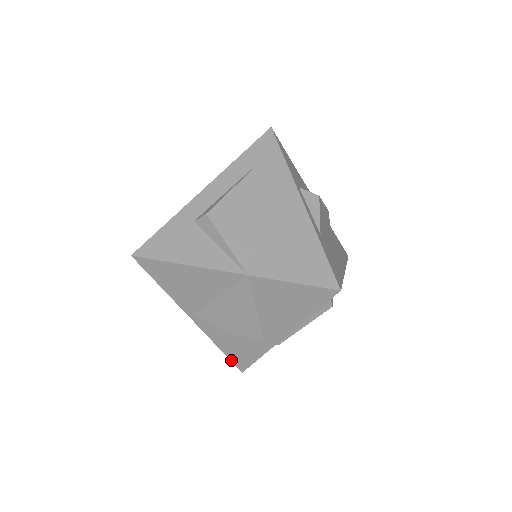
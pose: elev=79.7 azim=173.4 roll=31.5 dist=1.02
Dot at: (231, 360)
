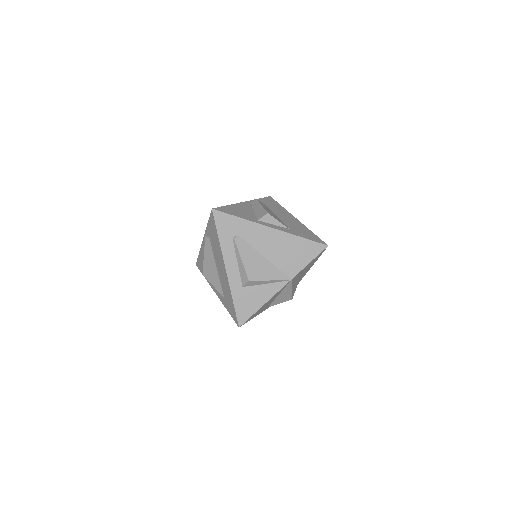
Dot at: occluded
